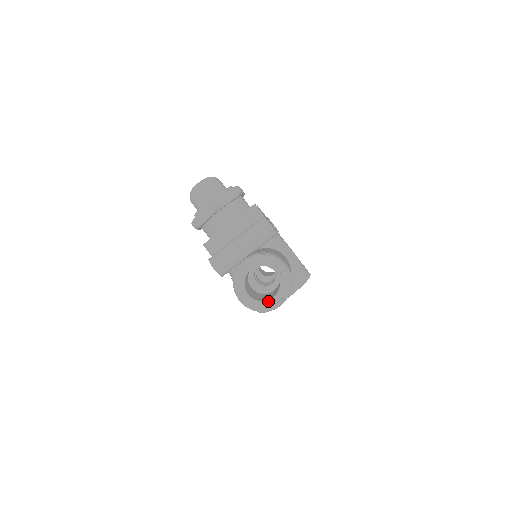
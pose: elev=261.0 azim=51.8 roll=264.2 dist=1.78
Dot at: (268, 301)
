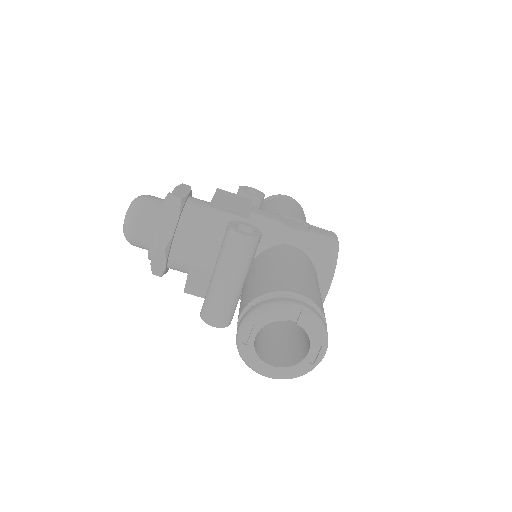
Dot at: (304, 360)
